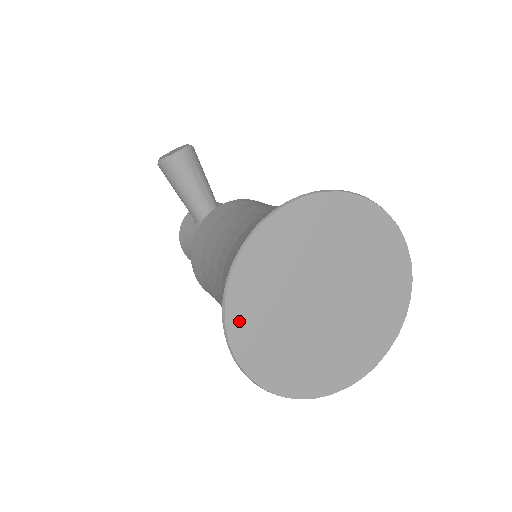
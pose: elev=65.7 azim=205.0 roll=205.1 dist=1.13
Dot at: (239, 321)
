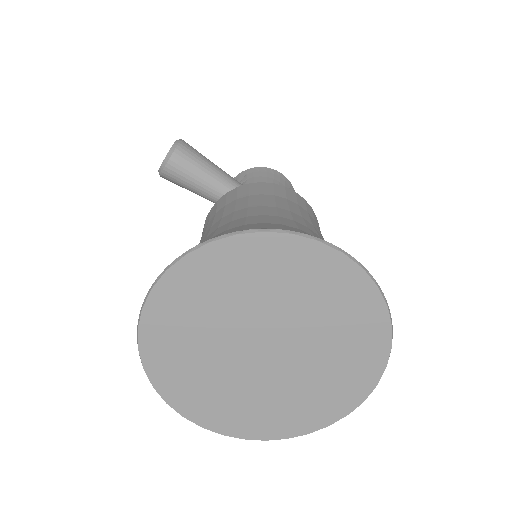
Dot at: (179, 397)
